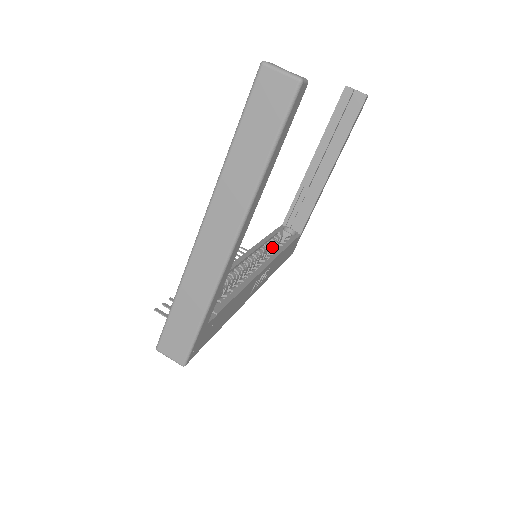
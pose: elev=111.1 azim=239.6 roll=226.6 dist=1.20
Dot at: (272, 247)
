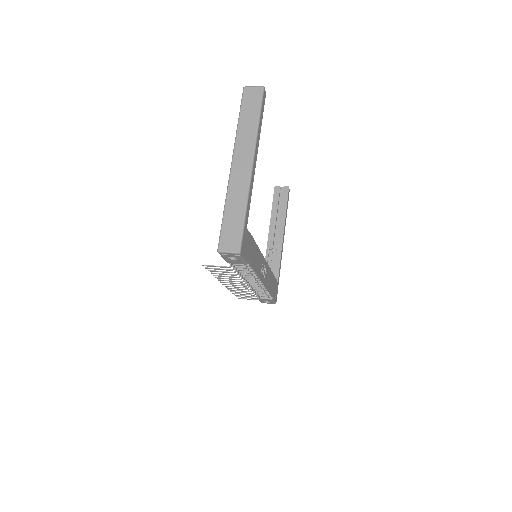
Dot at: occluded
